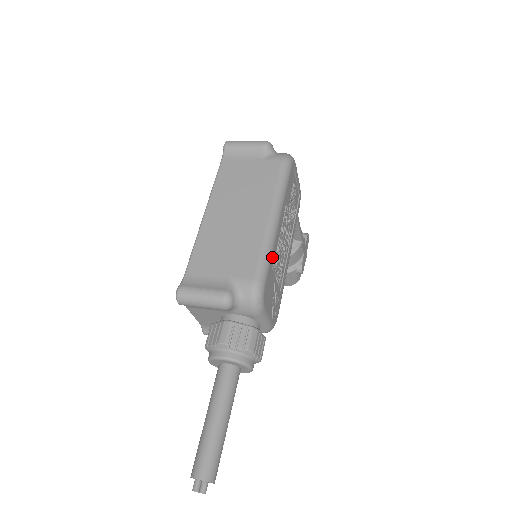
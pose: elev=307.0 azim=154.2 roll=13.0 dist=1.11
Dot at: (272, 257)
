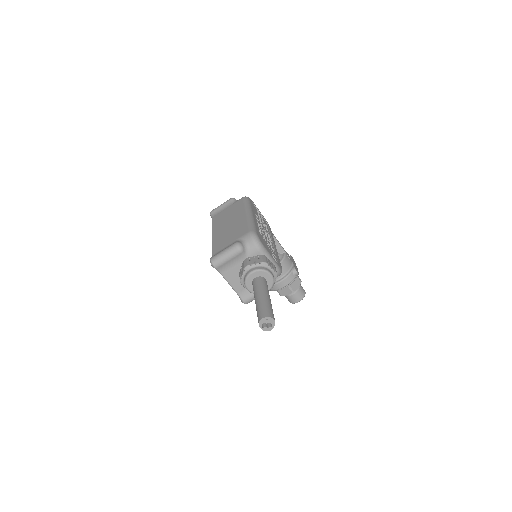
Dot at: (256, 226)
